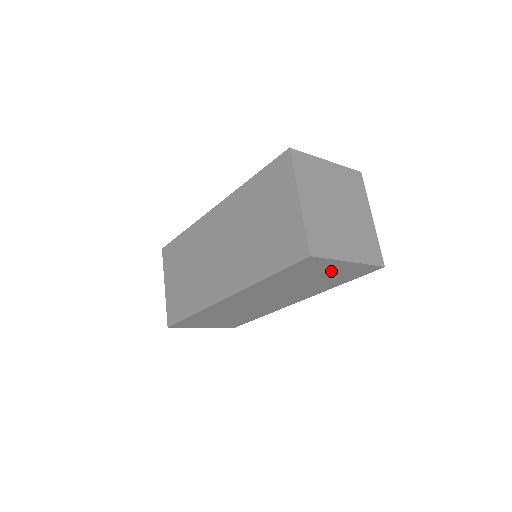
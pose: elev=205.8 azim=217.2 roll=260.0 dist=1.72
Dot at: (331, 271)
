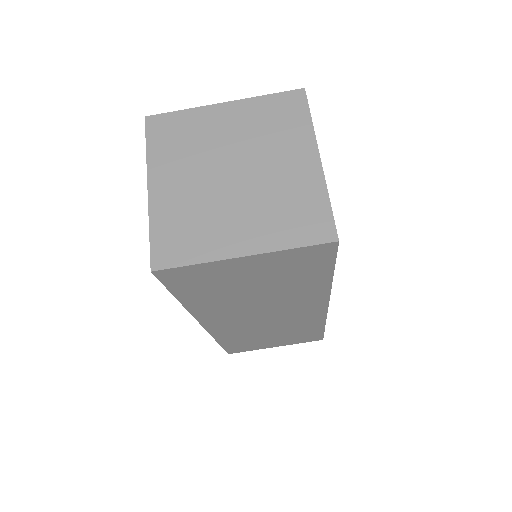
Dot at: (253, 272)
